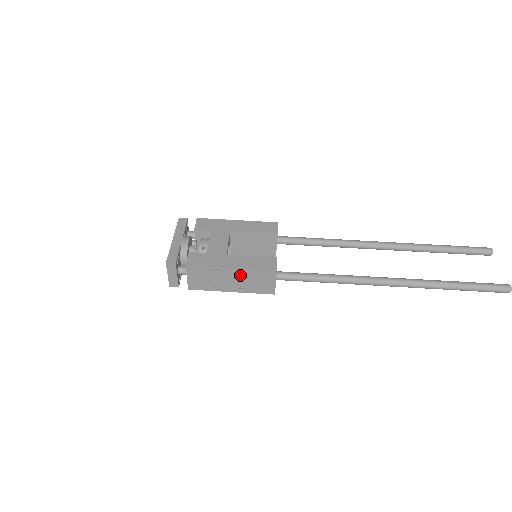
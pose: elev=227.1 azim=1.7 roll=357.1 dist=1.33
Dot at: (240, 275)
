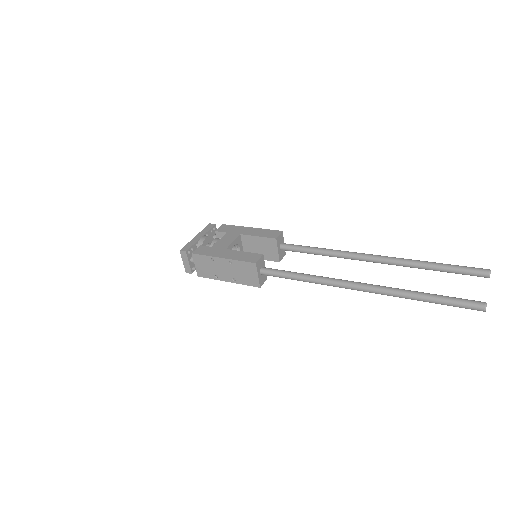
Dot at: (230, 266)
